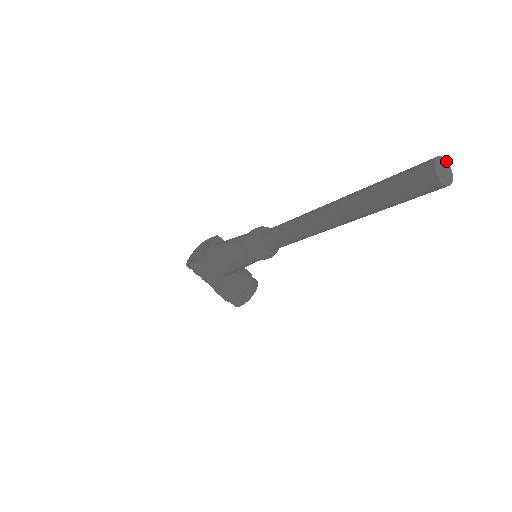
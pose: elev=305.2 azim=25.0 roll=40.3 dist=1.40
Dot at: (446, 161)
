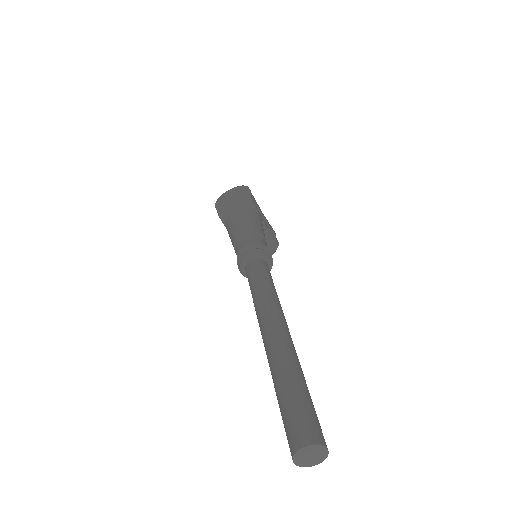
Dot at: (326, 449)
